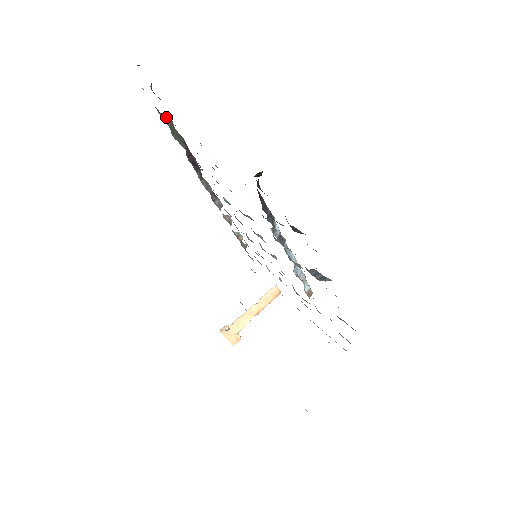
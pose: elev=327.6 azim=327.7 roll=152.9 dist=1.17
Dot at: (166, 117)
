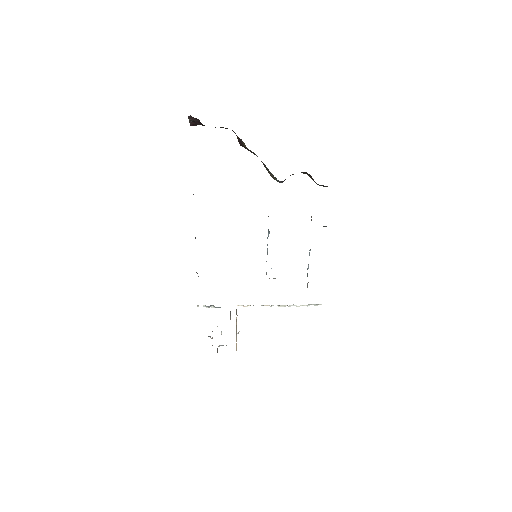
Dot at: occluded
